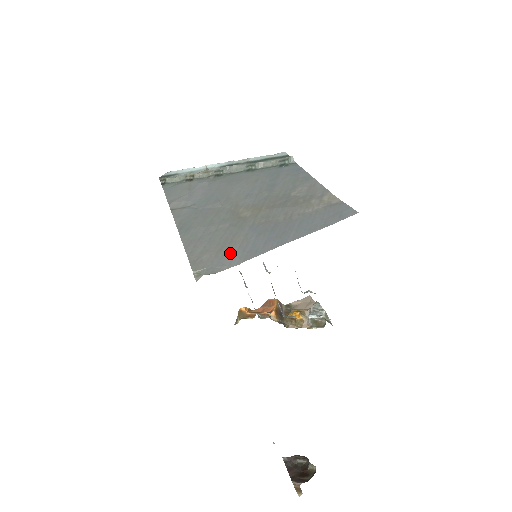
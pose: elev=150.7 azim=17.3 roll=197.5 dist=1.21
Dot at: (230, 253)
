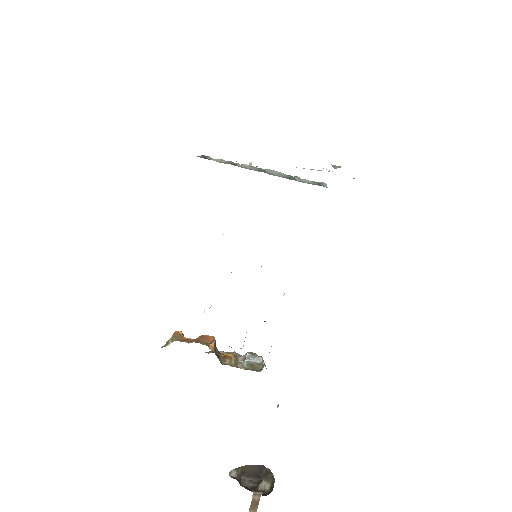
Dot at: occluded
